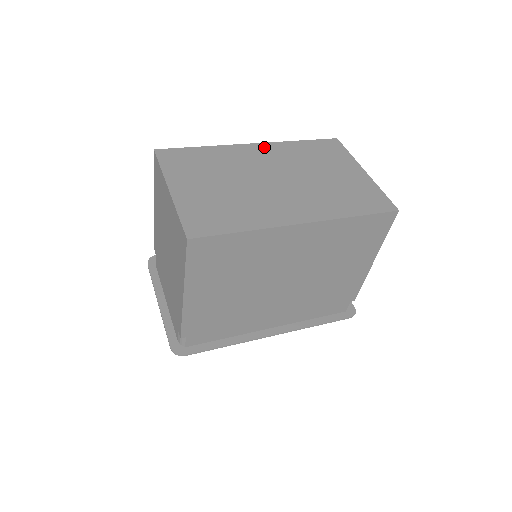
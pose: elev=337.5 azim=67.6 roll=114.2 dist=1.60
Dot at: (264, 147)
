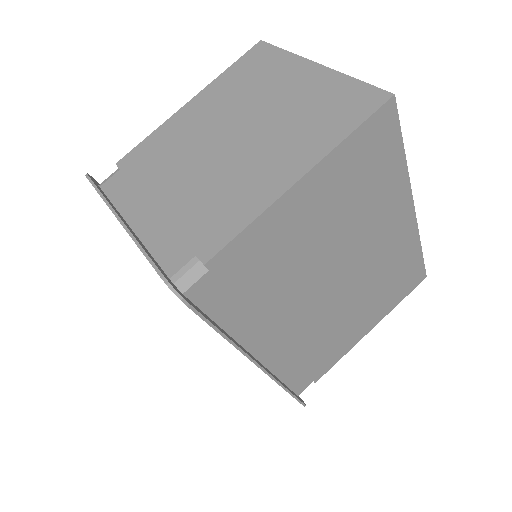
Dot at: occluded
